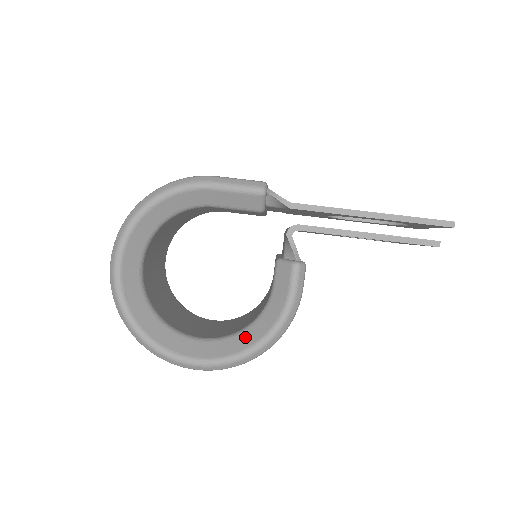
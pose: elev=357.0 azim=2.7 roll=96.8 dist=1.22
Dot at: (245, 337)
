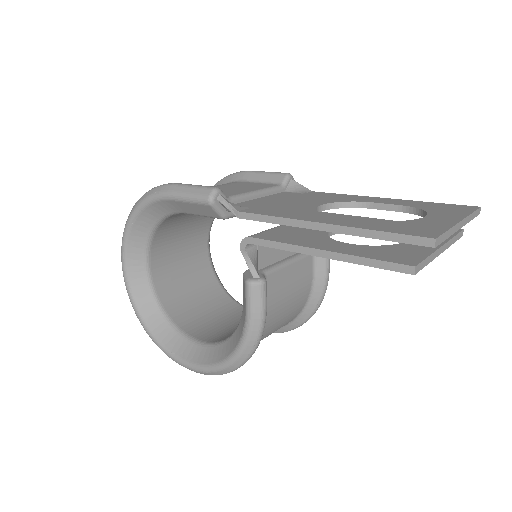
Dot at: (223, 349)
